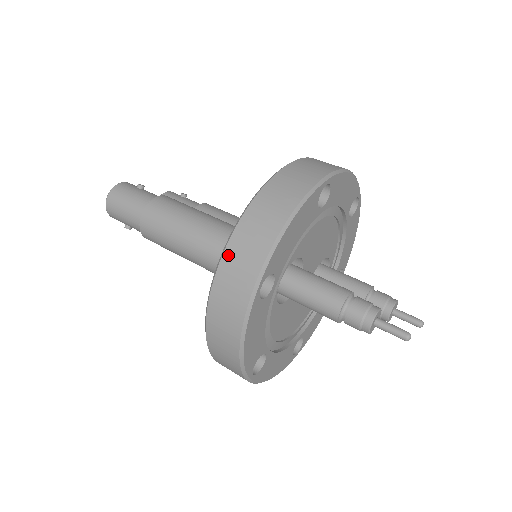
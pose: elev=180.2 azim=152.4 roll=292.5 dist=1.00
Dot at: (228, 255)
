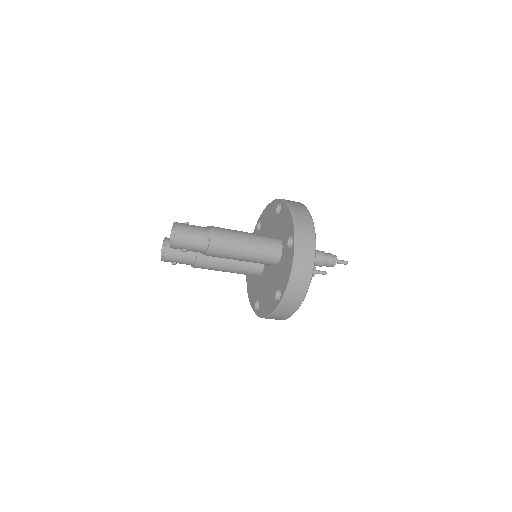
Dot at: (299, 232)
